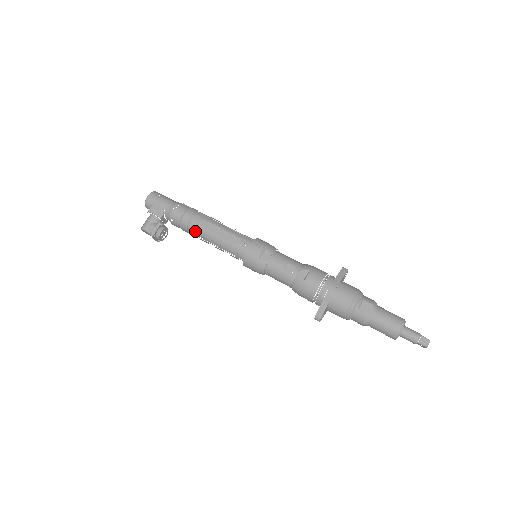
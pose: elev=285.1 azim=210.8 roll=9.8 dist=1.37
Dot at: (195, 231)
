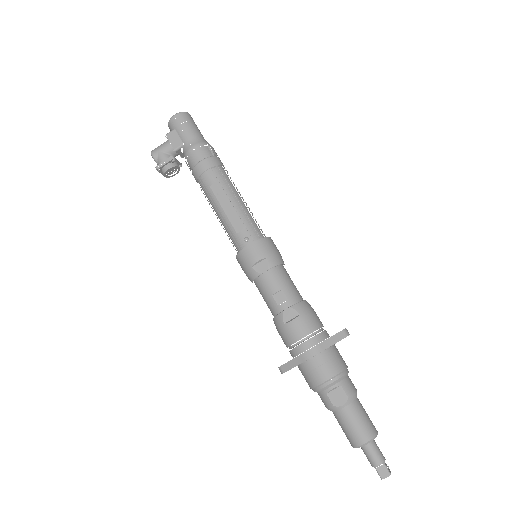
Dot at: (204, 189)
